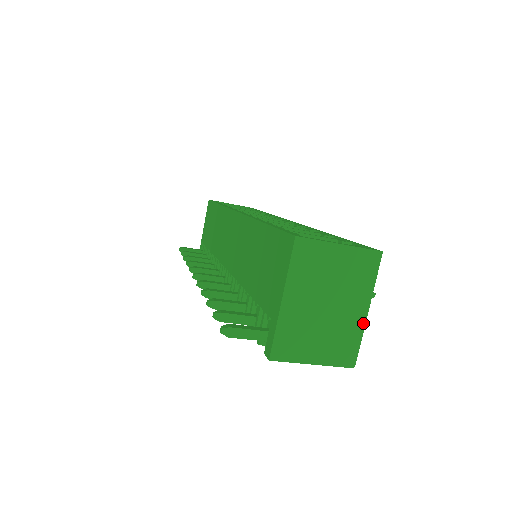
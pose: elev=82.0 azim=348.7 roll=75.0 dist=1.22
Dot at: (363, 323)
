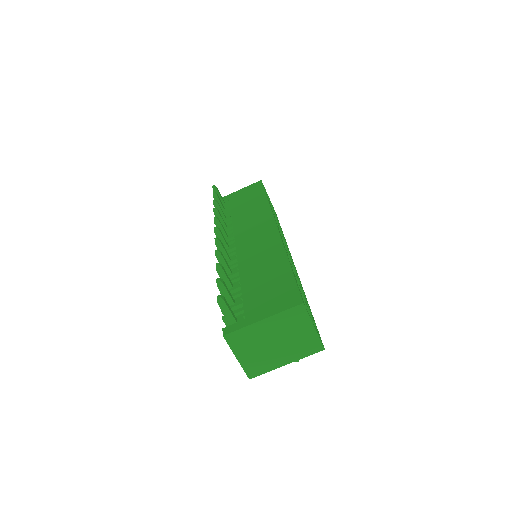
Dot at: (278, 366)
